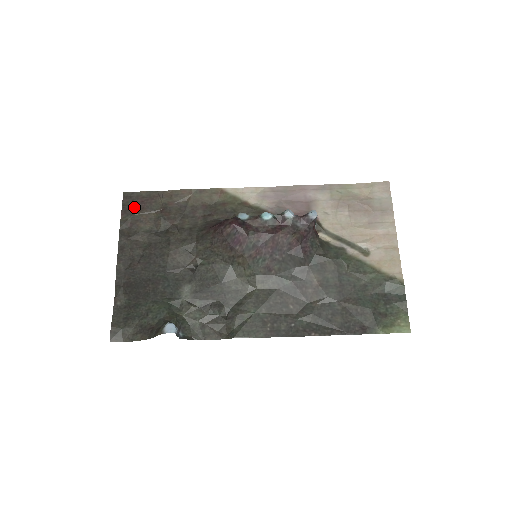
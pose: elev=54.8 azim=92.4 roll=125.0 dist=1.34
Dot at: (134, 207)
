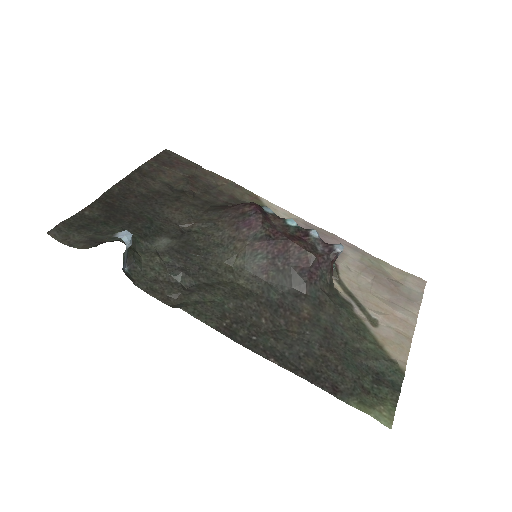
Dot at: (167, 162)
